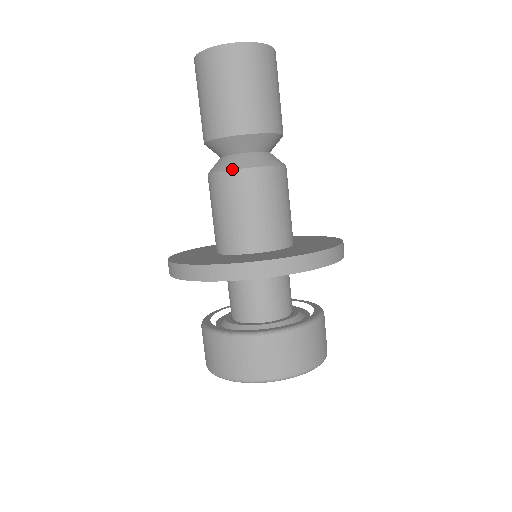
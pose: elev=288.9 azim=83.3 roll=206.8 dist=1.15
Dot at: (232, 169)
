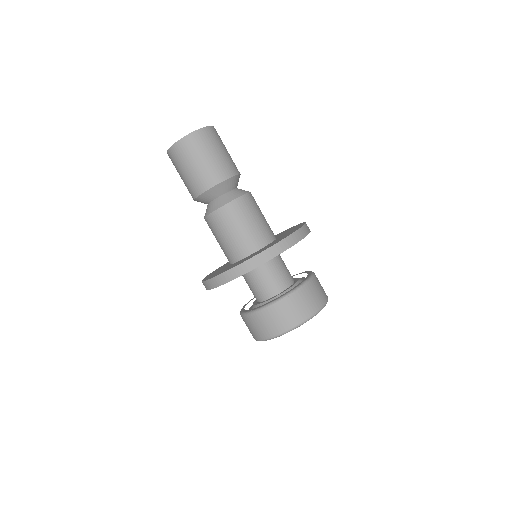
Dot at: (213, 211)
